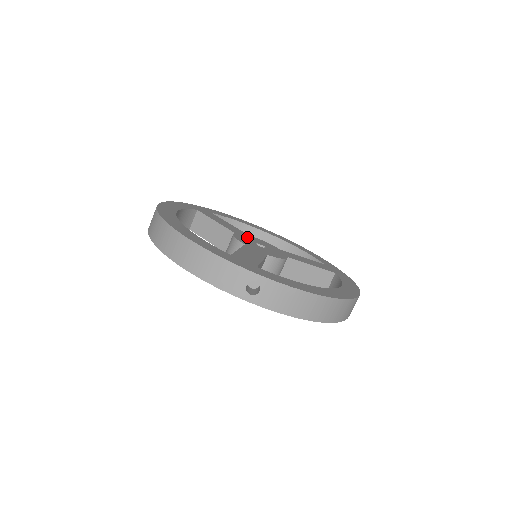
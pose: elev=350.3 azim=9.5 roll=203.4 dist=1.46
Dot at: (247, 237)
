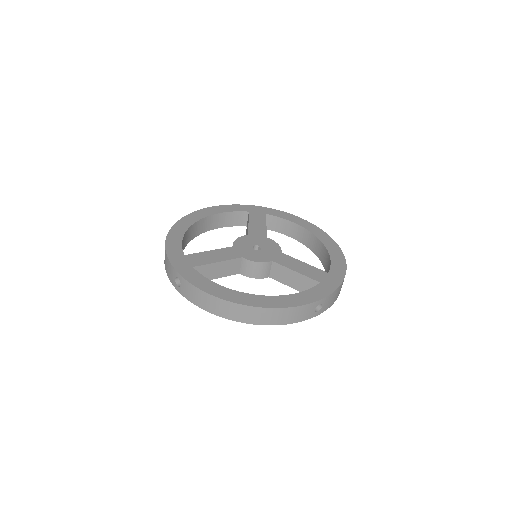
Dot at: (257, 239)
